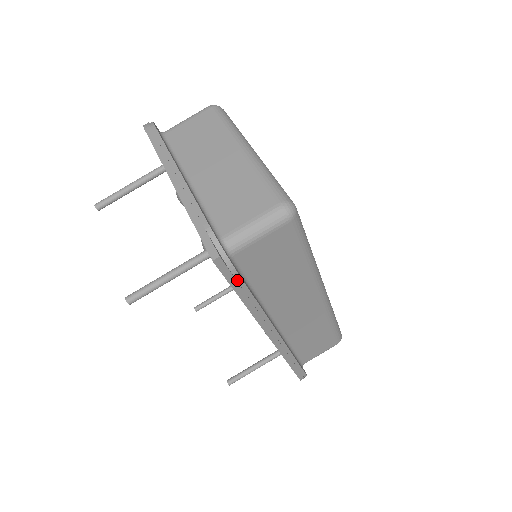
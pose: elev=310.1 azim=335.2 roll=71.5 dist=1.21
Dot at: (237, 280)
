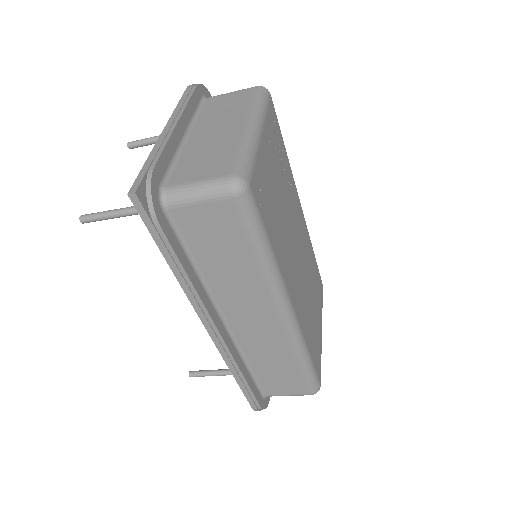
Dot at: (160, 234)
